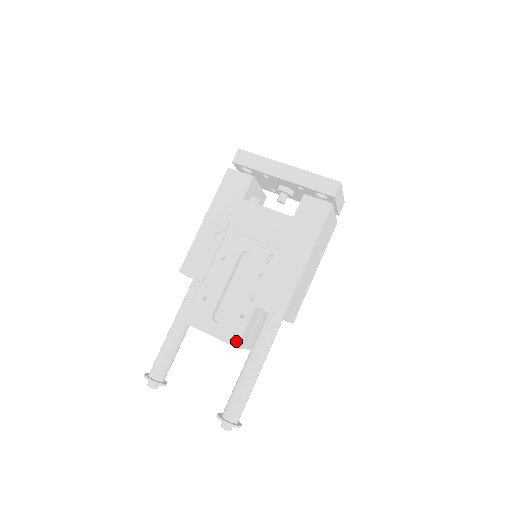
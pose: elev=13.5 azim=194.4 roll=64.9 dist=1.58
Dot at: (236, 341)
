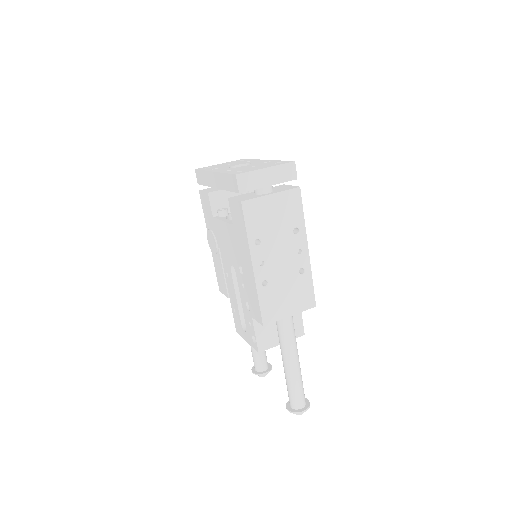
Dot at: (256, 347)
